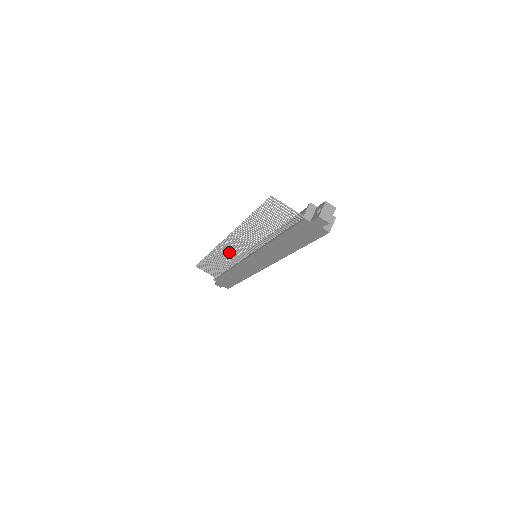
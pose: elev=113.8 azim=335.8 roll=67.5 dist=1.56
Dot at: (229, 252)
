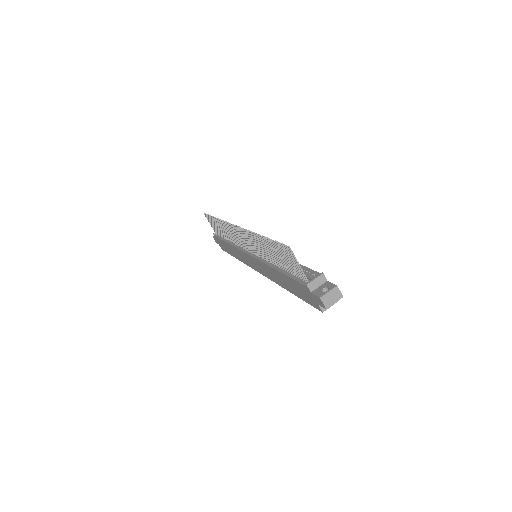
Dot at: (235, 234)
